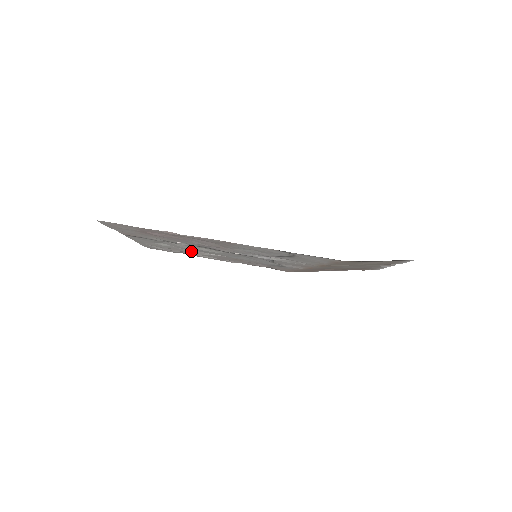
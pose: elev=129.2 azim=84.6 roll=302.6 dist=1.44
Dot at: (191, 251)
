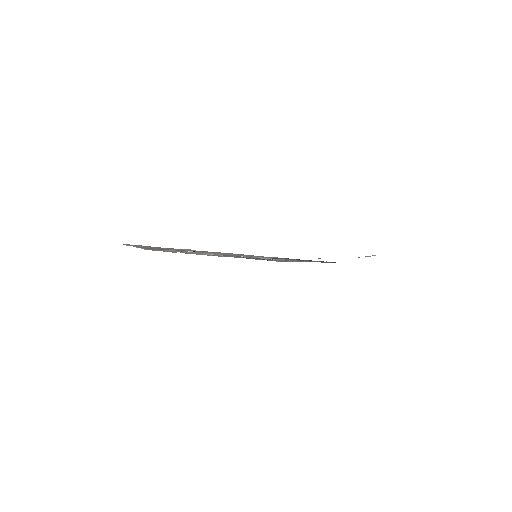
Dot at: (193, 253)
